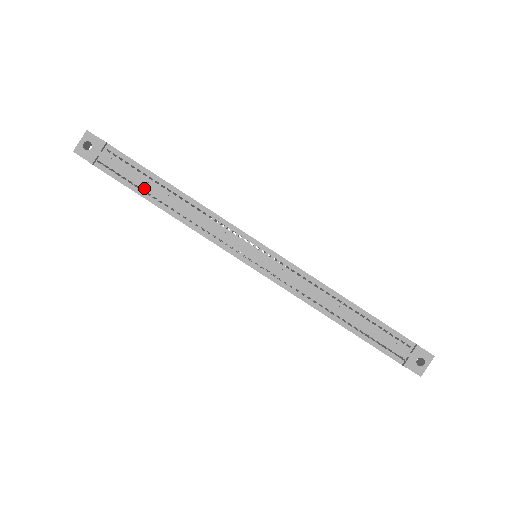
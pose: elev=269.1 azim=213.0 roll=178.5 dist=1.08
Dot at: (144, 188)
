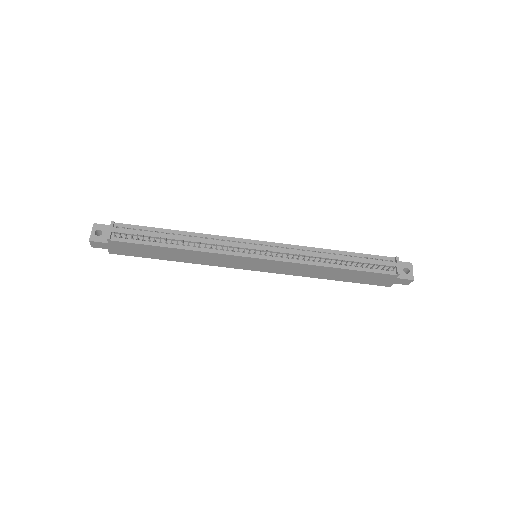
Dot at: (155, 240)
